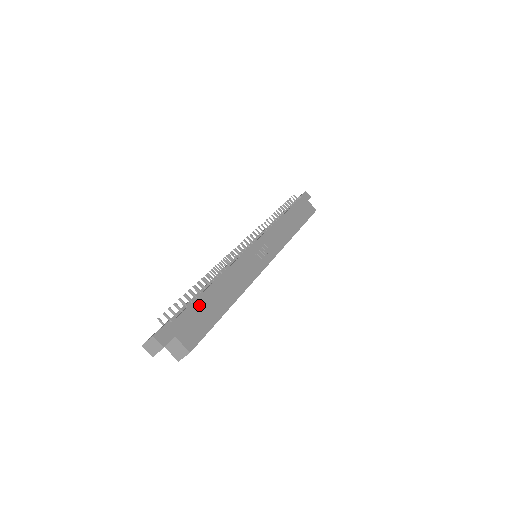
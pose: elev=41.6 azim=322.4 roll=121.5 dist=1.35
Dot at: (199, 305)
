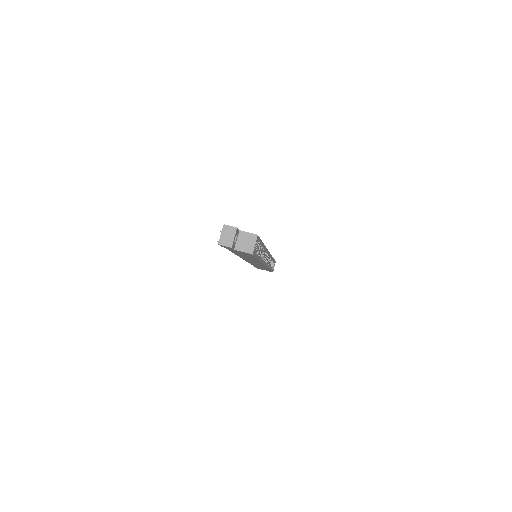
Dot at: occluded
